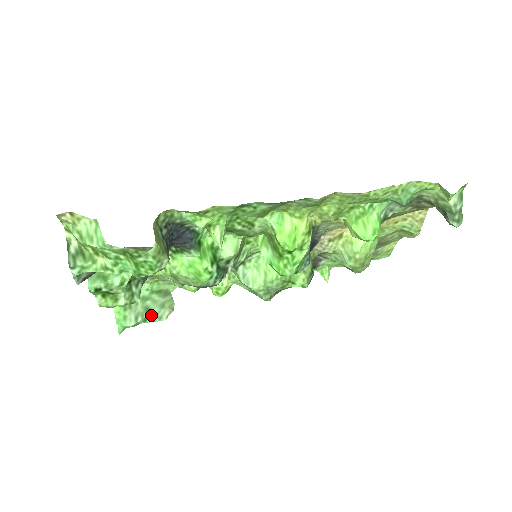
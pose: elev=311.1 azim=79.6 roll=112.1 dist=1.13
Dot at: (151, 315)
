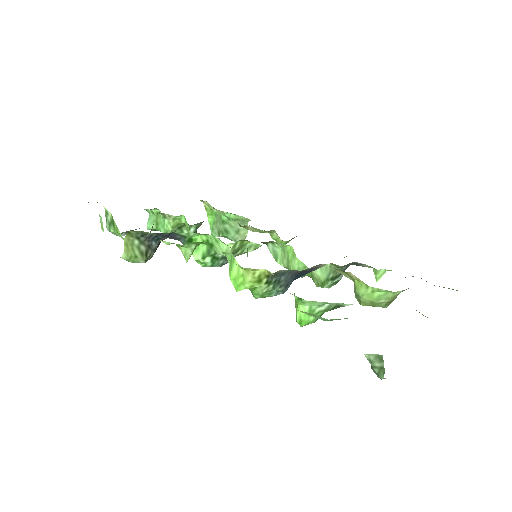
Dot at: (228, 236)
